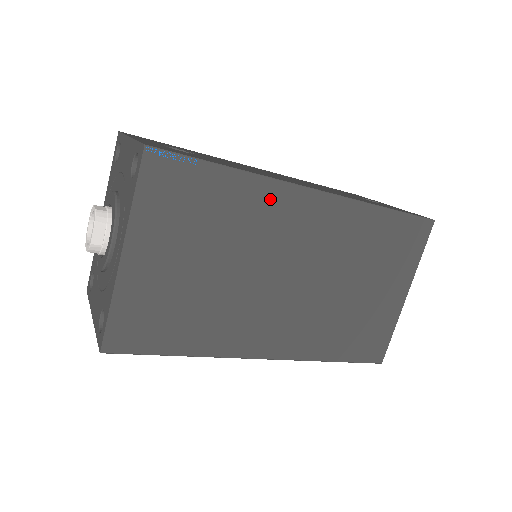
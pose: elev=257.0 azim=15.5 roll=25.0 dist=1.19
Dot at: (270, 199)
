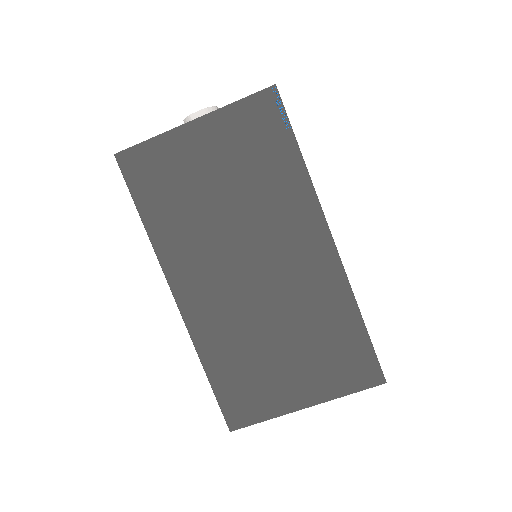
Dot at: (300, 205)
